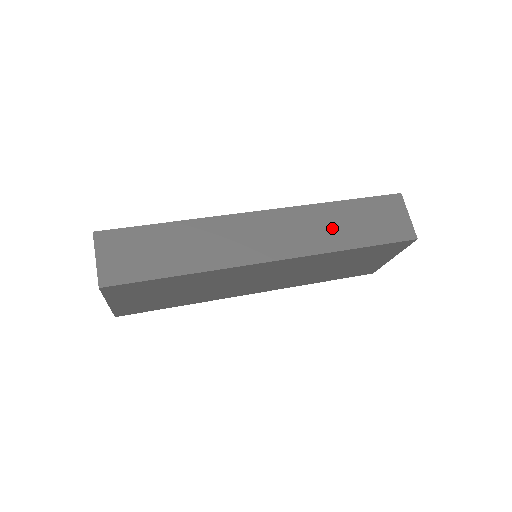
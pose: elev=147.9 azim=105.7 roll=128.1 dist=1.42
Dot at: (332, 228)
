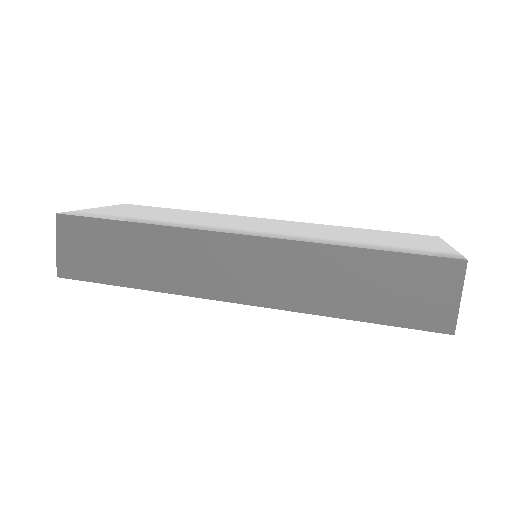
Dot at: (331, 284)
